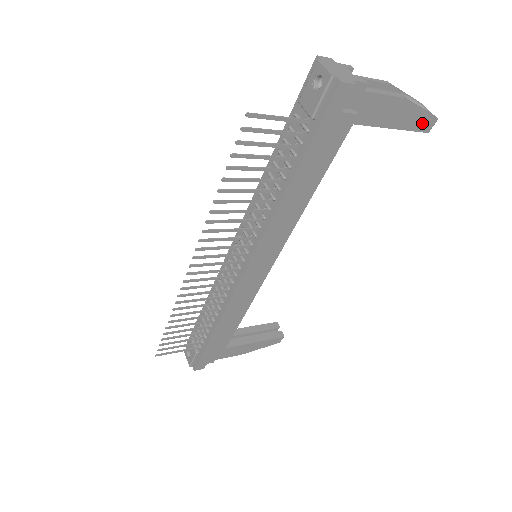
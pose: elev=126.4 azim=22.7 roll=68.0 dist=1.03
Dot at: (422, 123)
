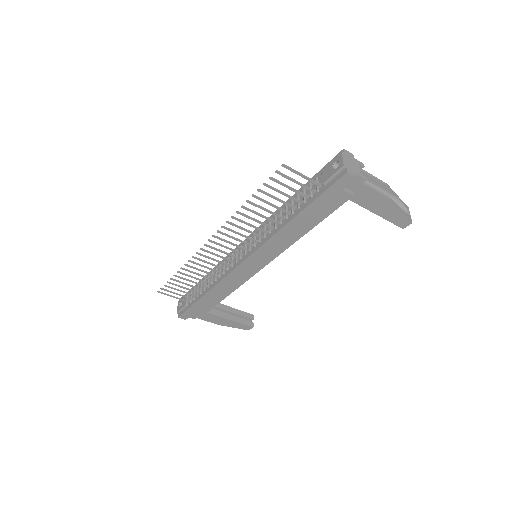
Dot at: (400, 220)
